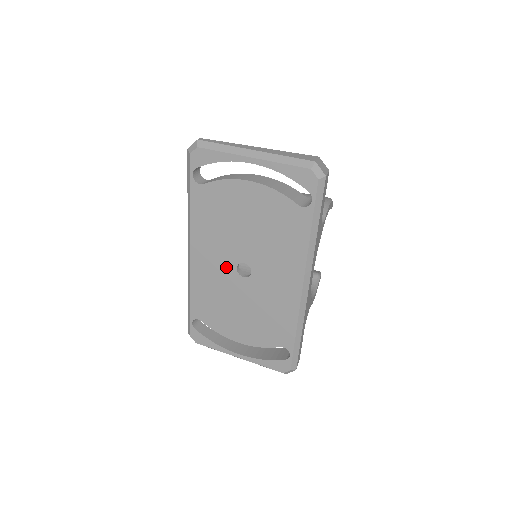
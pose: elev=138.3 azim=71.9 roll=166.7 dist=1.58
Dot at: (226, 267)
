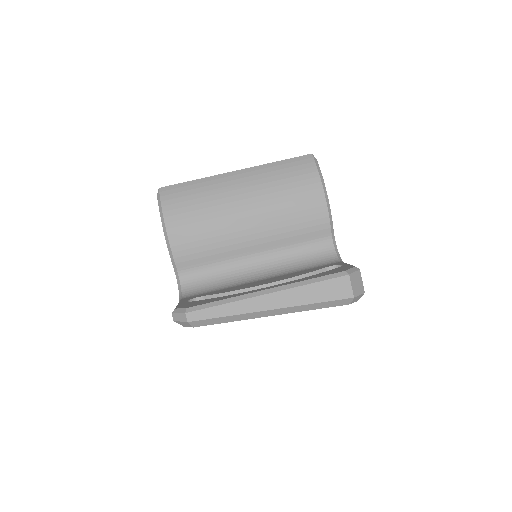
Dot at: occluded
